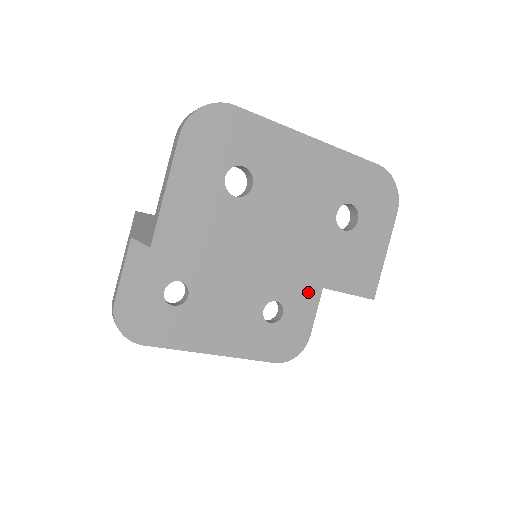
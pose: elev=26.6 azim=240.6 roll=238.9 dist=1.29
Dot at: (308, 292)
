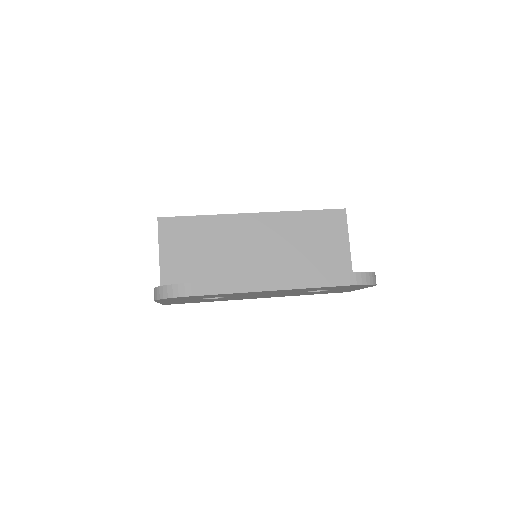
Dot at: occluded
